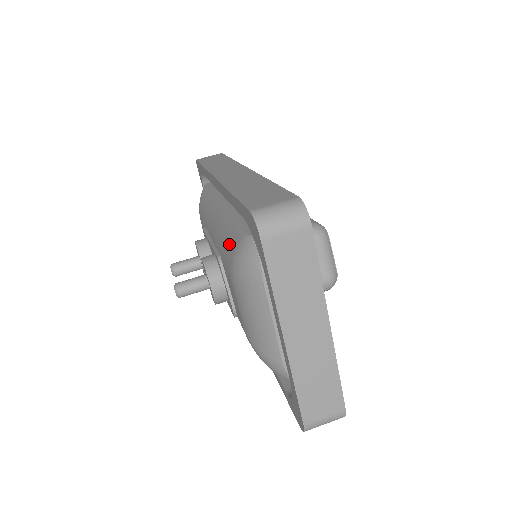
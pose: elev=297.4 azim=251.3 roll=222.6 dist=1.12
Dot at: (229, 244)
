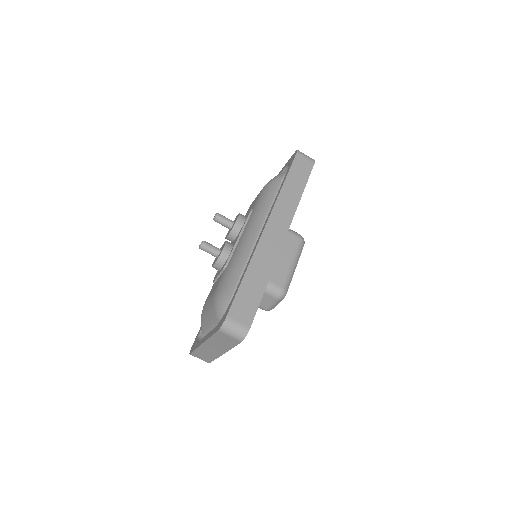
Dot at: (228, 280)
